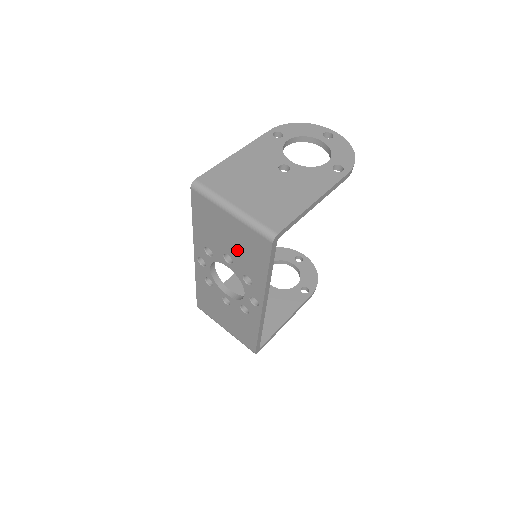
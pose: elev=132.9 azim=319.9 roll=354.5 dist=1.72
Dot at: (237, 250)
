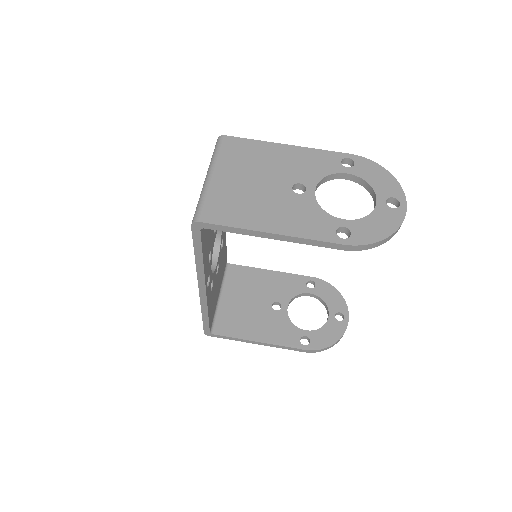
Dot at: occluded
